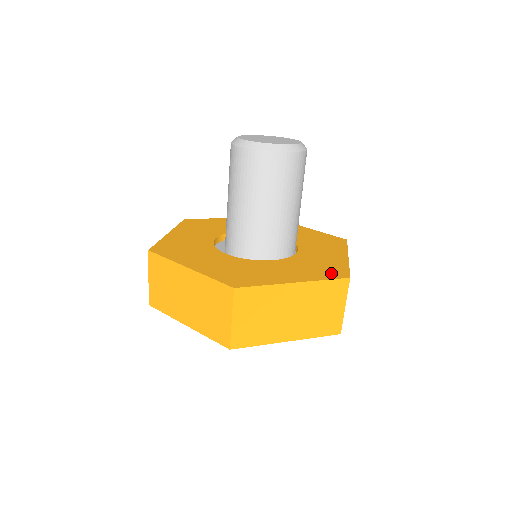
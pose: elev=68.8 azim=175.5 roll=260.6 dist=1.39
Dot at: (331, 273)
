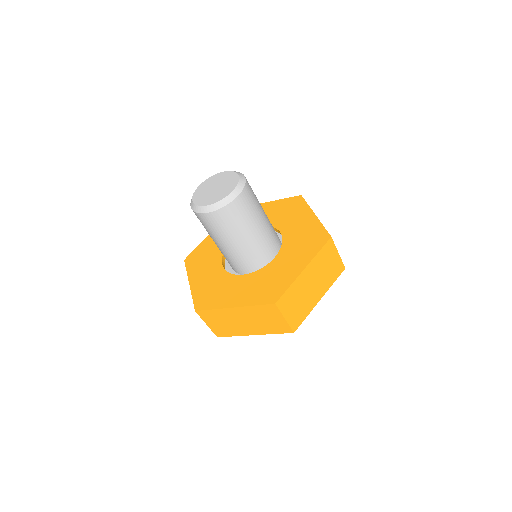
Dot at: (267, 296)
